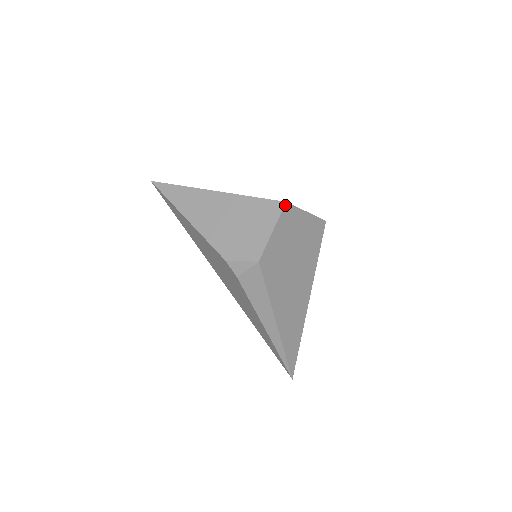
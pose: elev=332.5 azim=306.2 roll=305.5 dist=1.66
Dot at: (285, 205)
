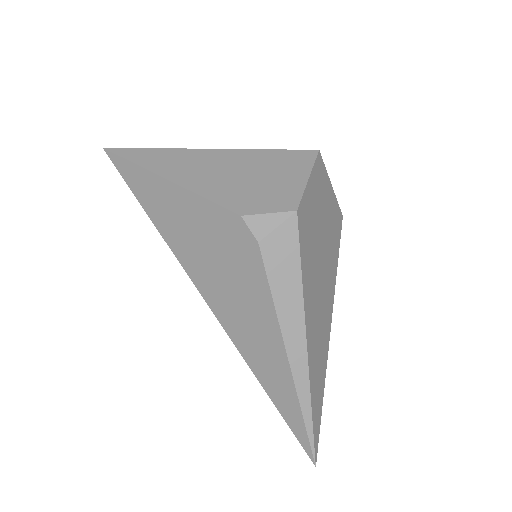
Dot at: (318, 153)
